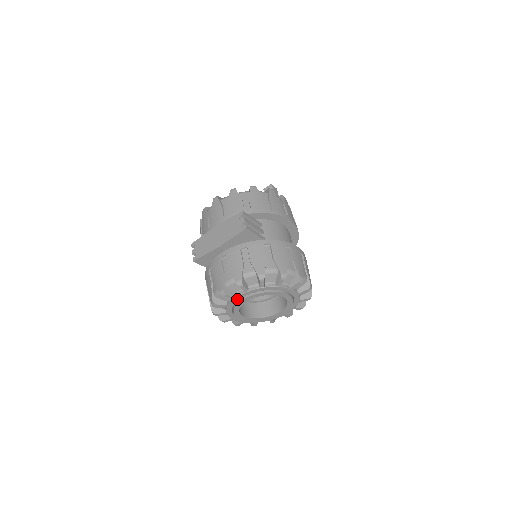
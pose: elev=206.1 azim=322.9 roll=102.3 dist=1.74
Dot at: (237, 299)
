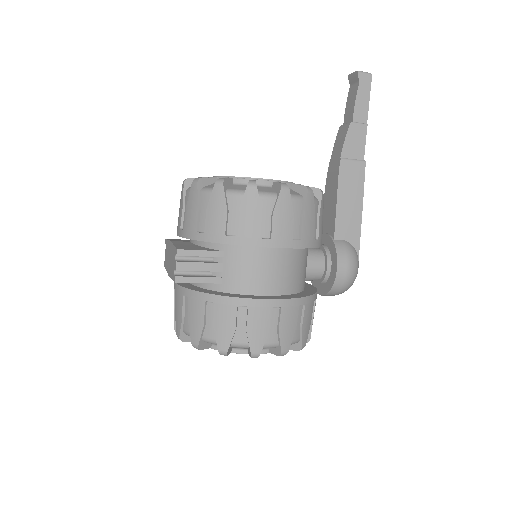
Dot at: occluded
